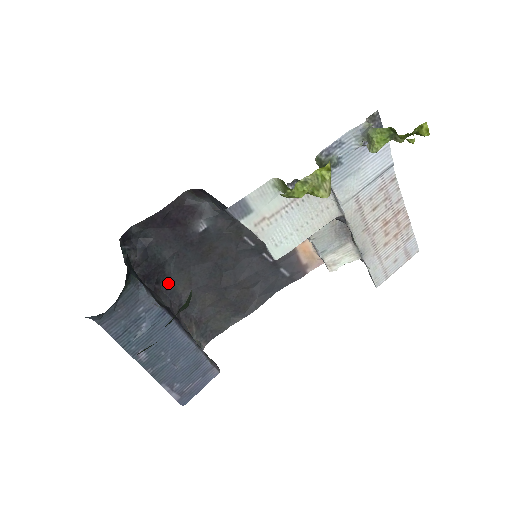
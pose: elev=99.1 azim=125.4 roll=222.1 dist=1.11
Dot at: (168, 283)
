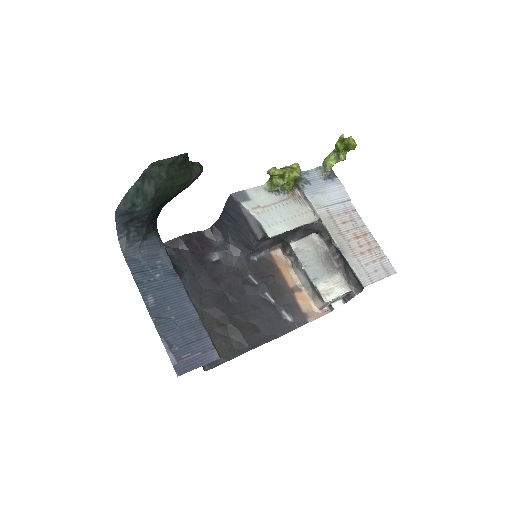
Dot at: occluded
